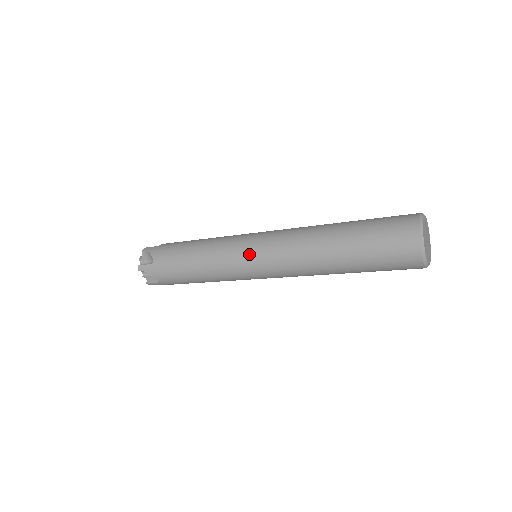
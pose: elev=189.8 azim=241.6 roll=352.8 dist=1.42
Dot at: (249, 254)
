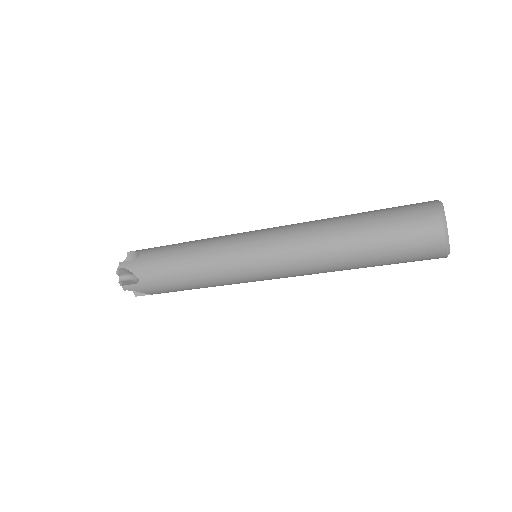
Dot at: (255, 267)
